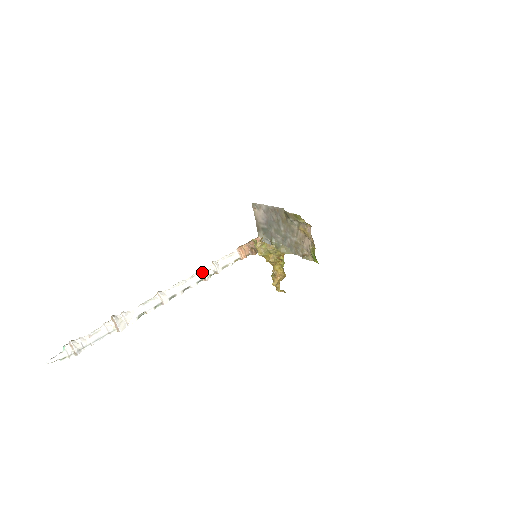
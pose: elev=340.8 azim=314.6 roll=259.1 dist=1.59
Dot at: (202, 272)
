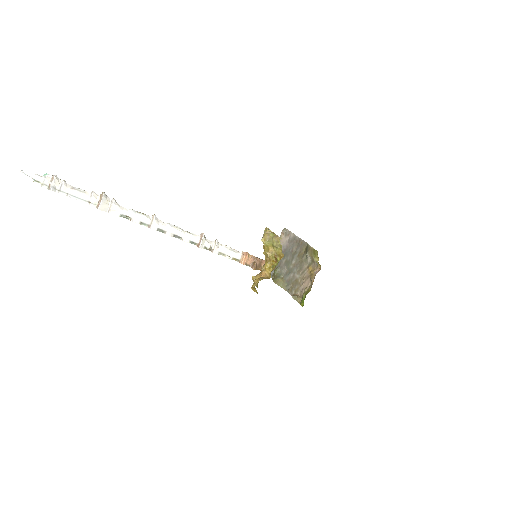
Dot at: (201, 237)
